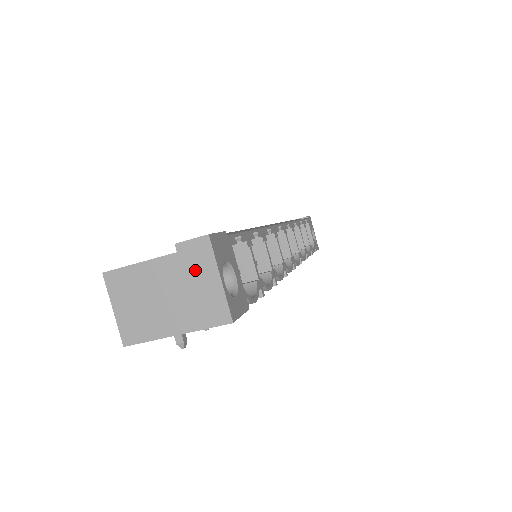
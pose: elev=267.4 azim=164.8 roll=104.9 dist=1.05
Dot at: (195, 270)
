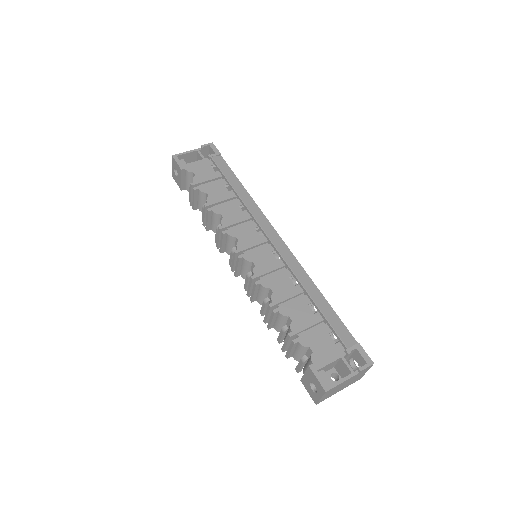
Dot at: (361, 374)
